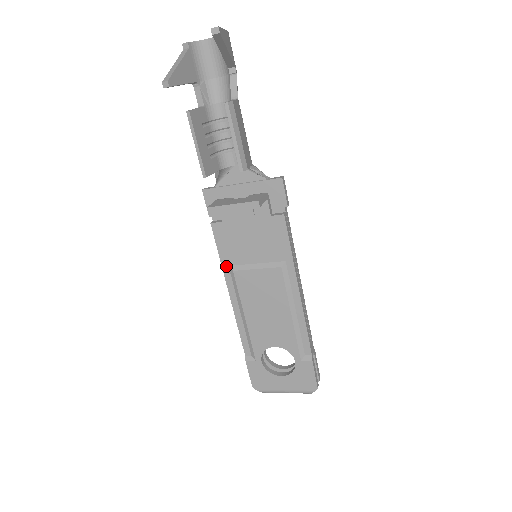
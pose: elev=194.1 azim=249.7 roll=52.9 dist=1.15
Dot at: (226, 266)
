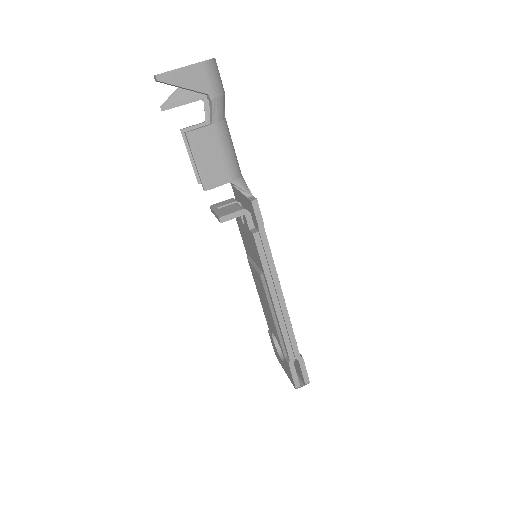
Dot at: (247, 253)
